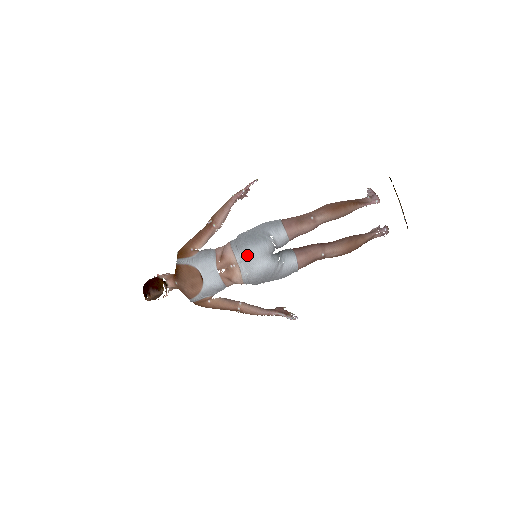
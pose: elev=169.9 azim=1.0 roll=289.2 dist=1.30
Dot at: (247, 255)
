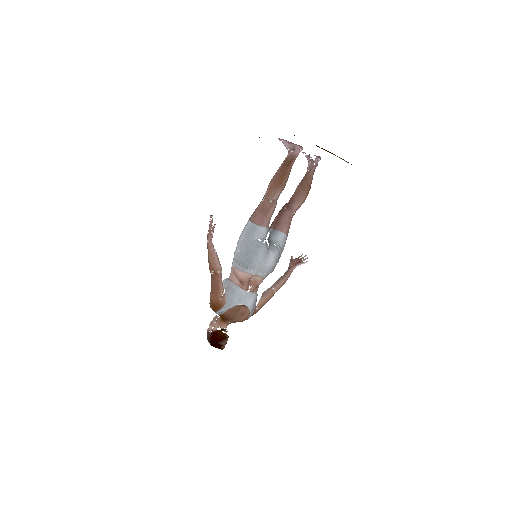
Dot at: (257, 266)
